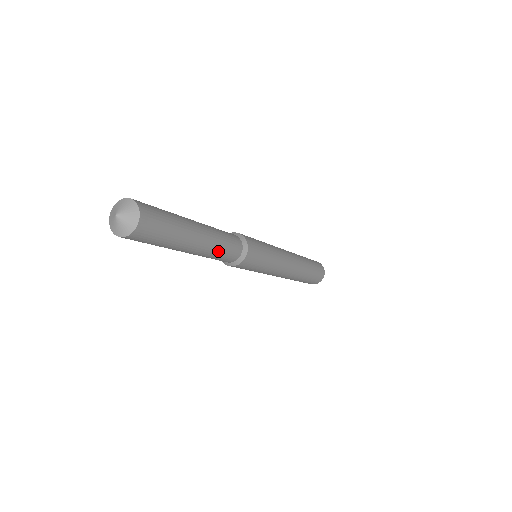
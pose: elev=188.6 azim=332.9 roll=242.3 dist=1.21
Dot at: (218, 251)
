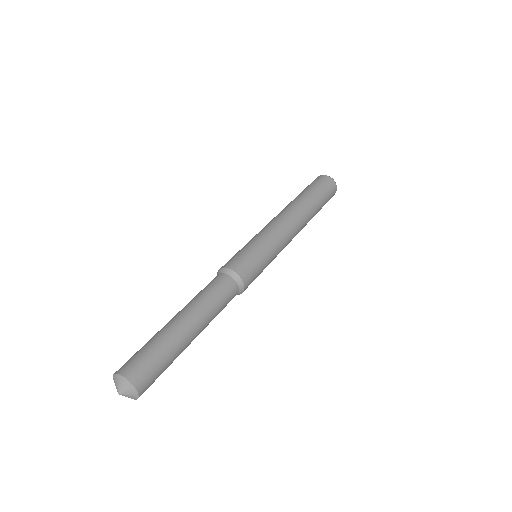
Dot at: (216, 312)
